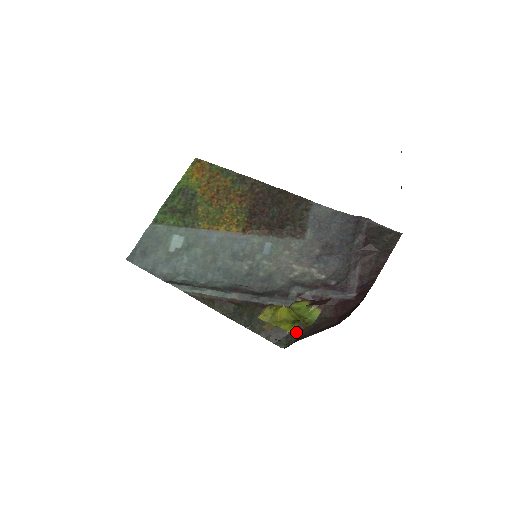
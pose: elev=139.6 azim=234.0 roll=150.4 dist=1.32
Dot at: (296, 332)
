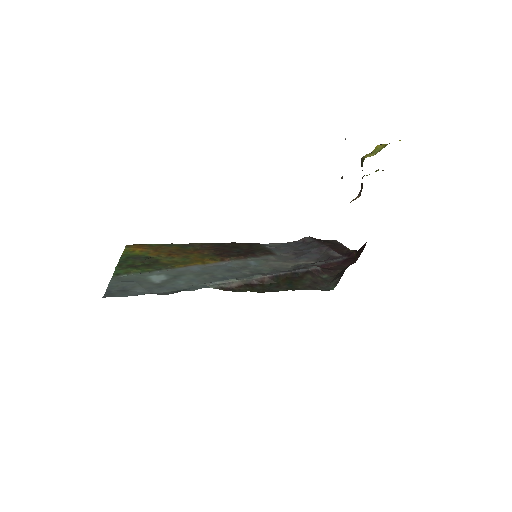
Dot at: (333, 280)
